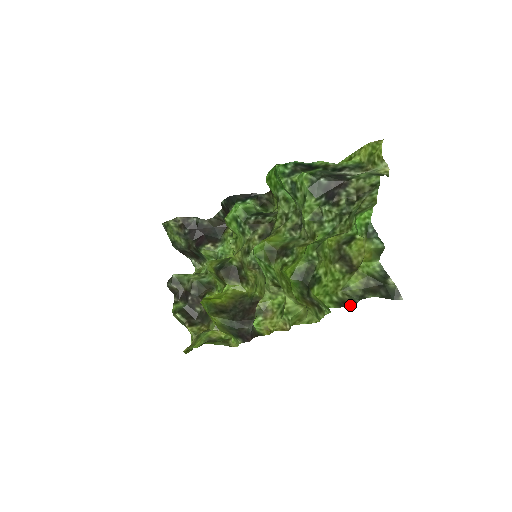
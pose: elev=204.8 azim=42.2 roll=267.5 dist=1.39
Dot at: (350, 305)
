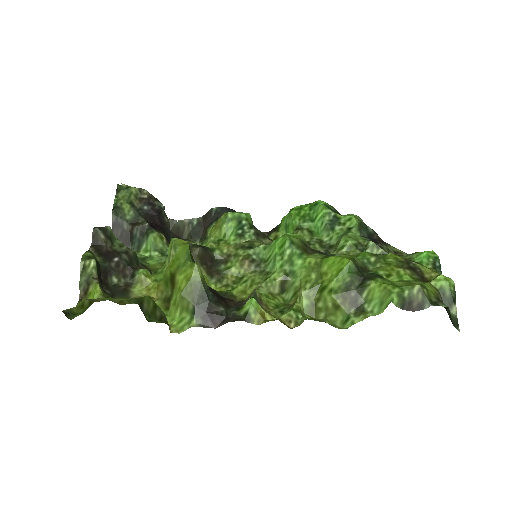
Dot at: (412, 310)
